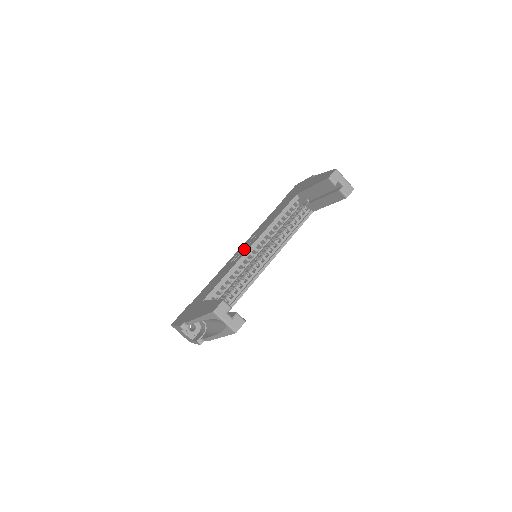
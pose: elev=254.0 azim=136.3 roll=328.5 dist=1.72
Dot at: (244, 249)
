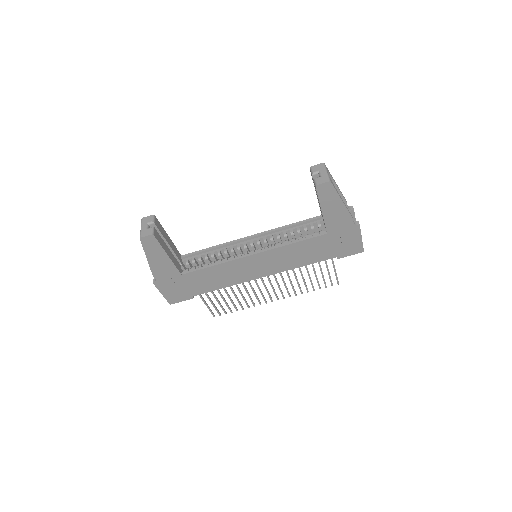
Dot at: occluded
